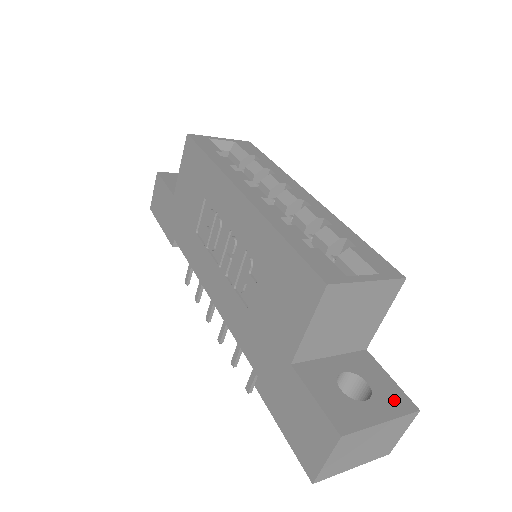
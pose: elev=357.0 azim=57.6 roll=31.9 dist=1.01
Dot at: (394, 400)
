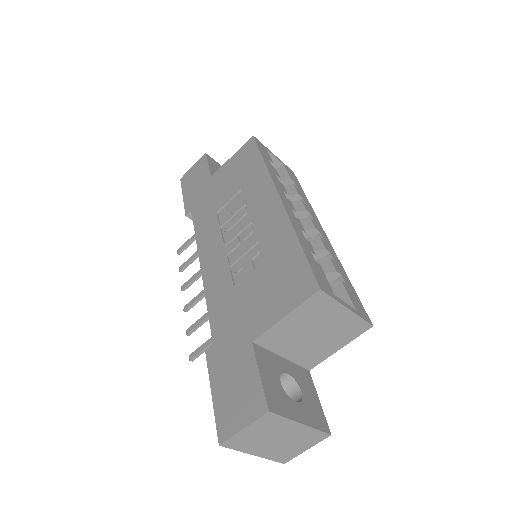
Dot at: (316, 415)
